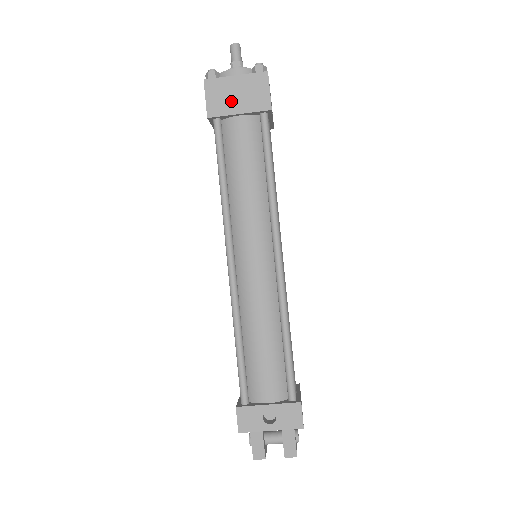
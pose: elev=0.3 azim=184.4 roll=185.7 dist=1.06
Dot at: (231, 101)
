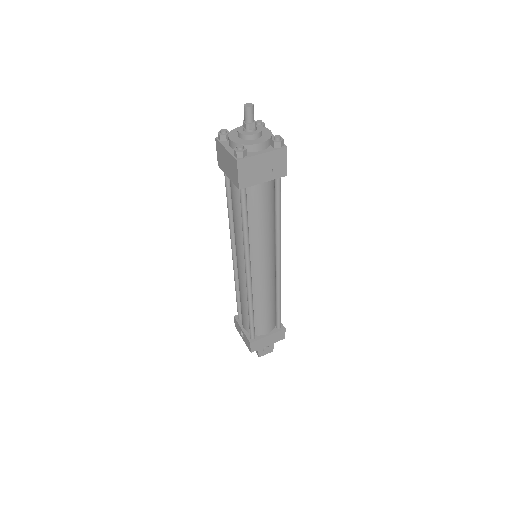
Dot at: (225, 165)
